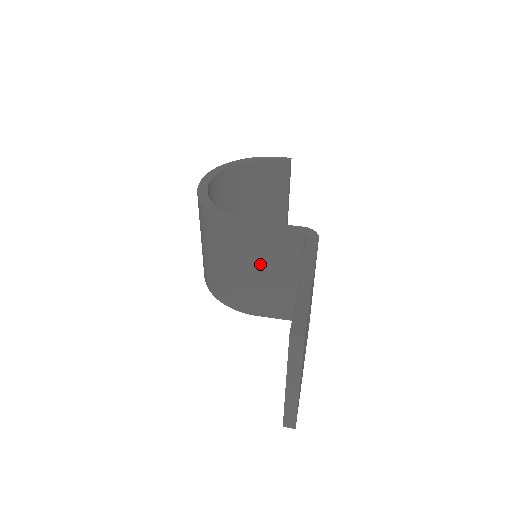
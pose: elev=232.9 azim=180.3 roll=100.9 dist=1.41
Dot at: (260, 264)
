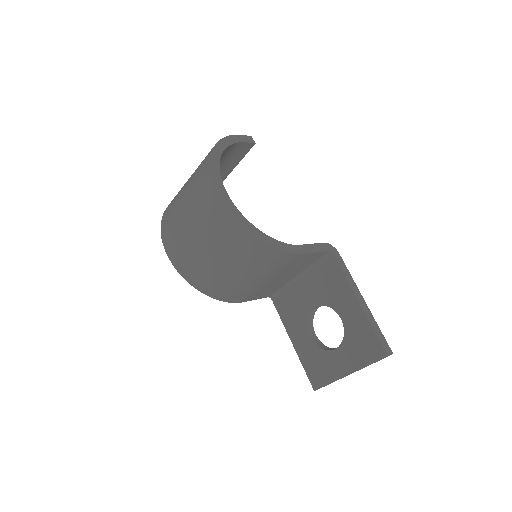
Dot at: (282, 273)
